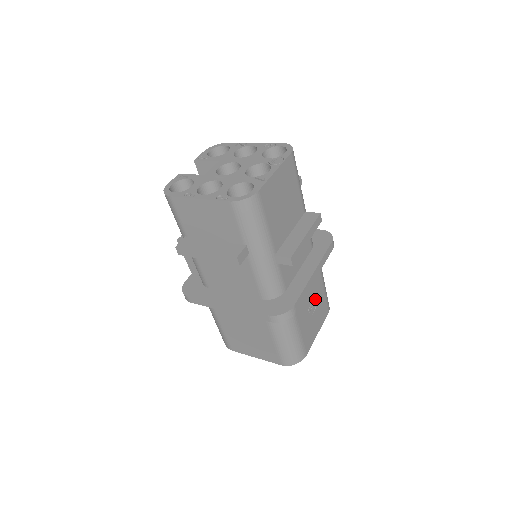
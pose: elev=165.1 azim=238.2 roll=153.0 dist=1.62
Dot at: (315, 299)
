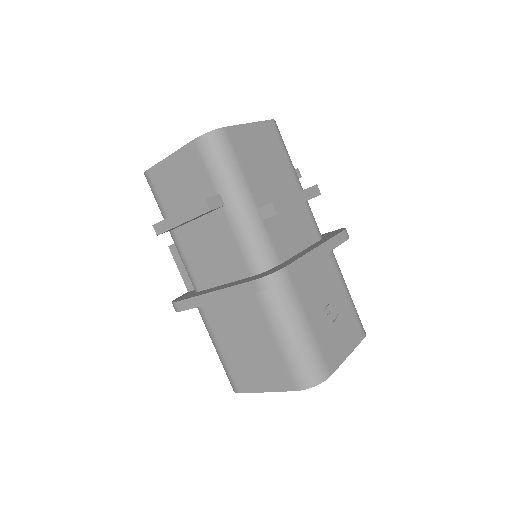
Dot at: (334, 303)
